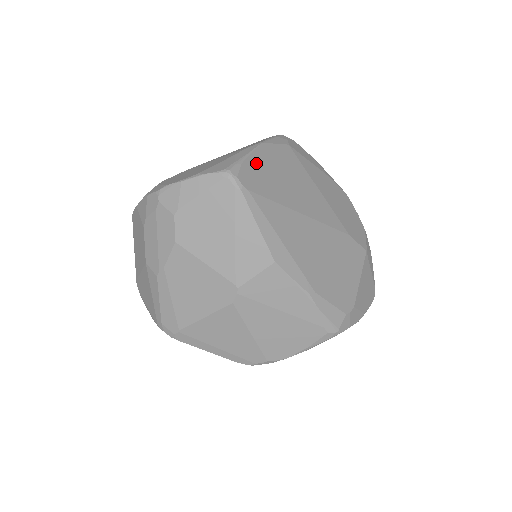
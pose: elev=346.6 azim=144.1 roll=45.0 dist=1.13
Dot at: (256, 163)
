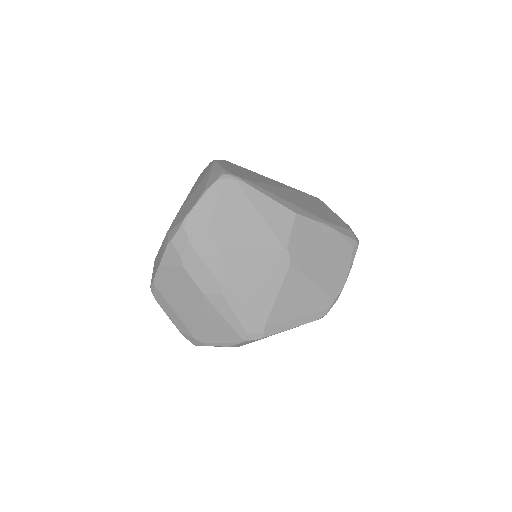
Dot at: (228, 168)
